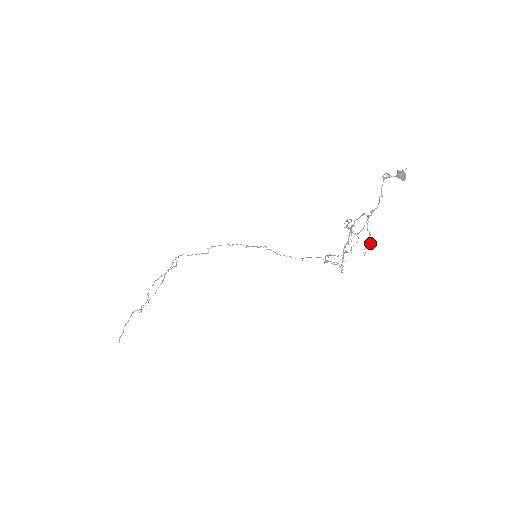
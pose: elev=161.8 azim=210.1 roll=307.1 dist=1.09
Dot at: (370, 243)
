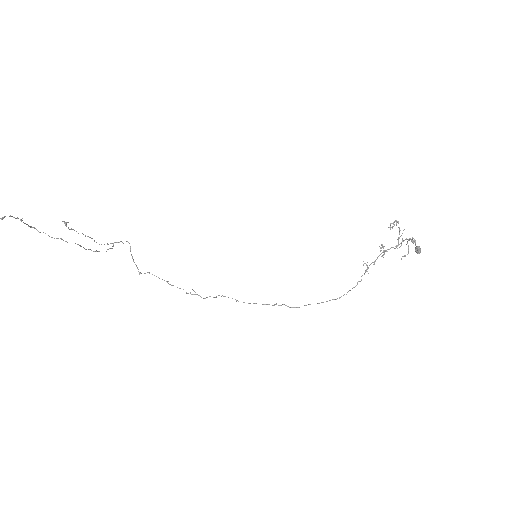
Dot at: occluded
